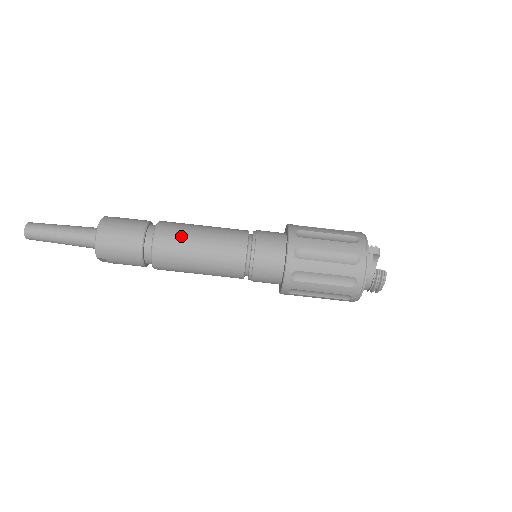
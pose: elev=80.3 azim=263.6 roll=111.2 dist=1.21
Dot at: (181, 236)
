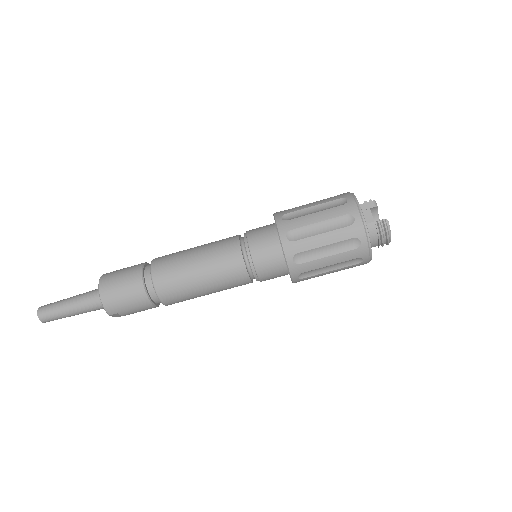
Dot at: (176, 265)
